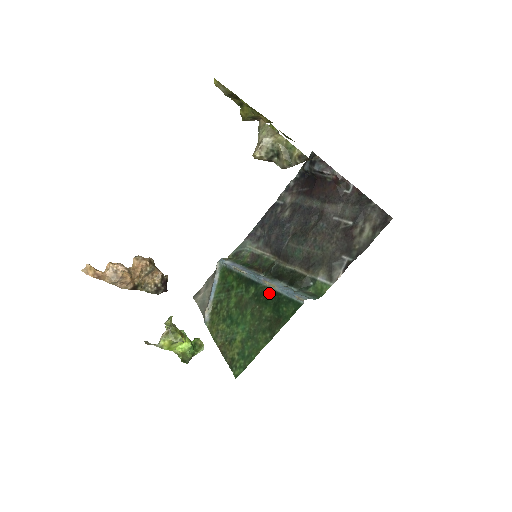
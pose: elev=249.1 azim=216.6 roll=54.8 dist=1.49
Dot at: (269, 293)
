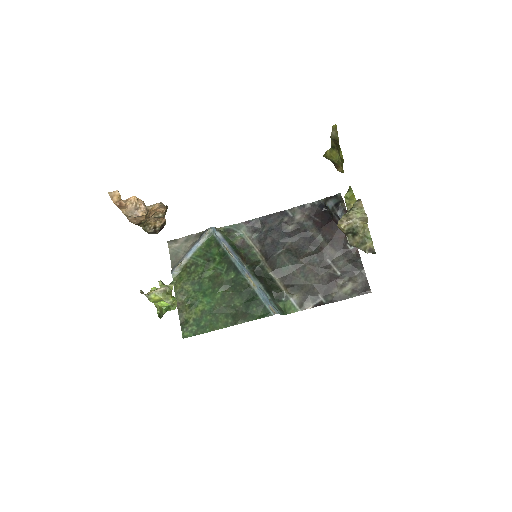
Dot at: (247, 288)
